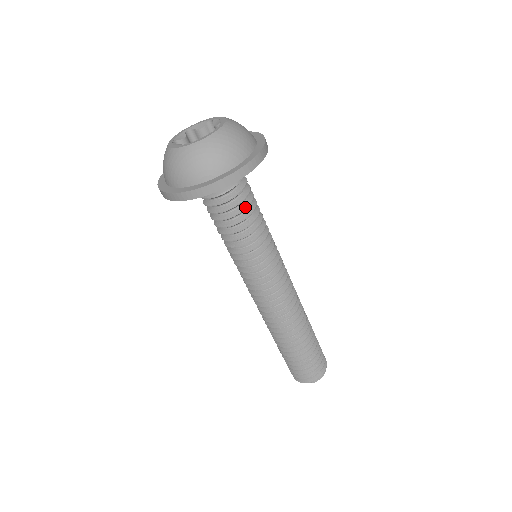
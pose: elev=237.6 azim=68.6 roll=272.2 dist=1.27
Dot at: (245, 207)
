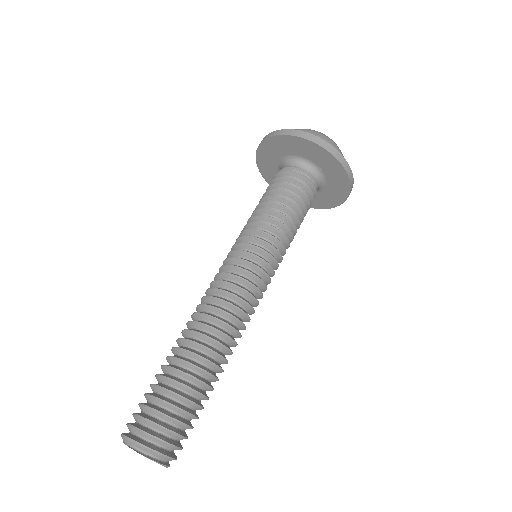
Dot at: (301, 199)
